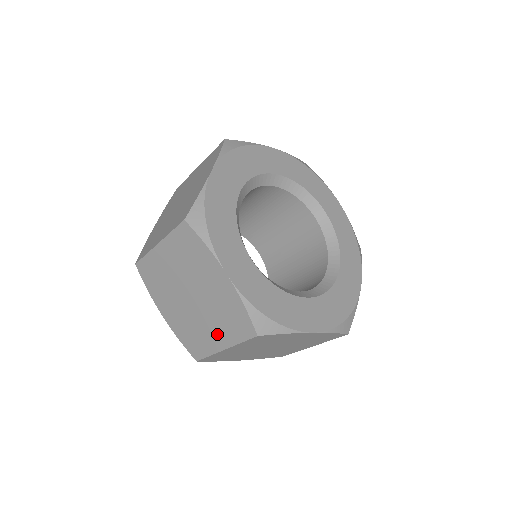
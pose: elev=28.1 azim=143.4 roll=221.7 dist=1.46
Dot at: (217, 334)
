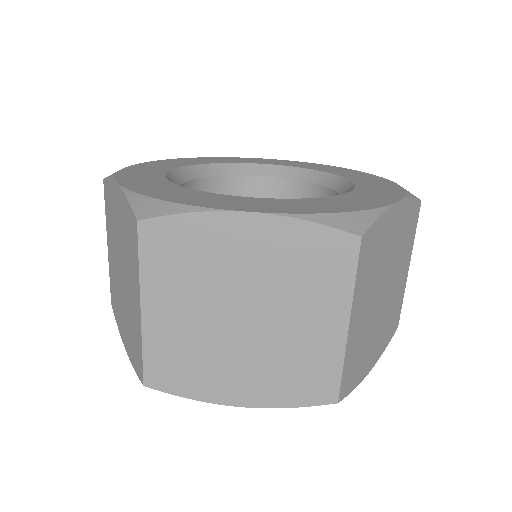
Dot at: (134, 292)
